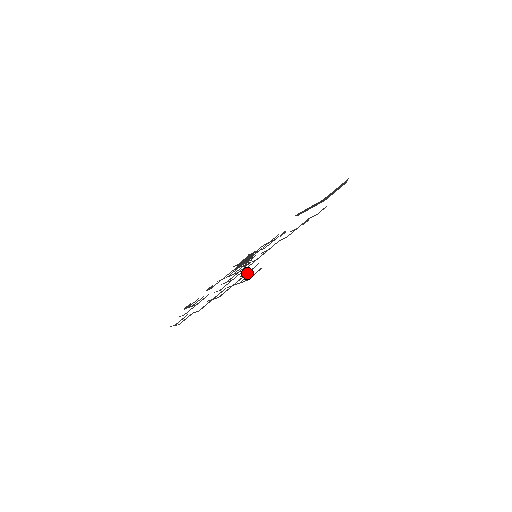
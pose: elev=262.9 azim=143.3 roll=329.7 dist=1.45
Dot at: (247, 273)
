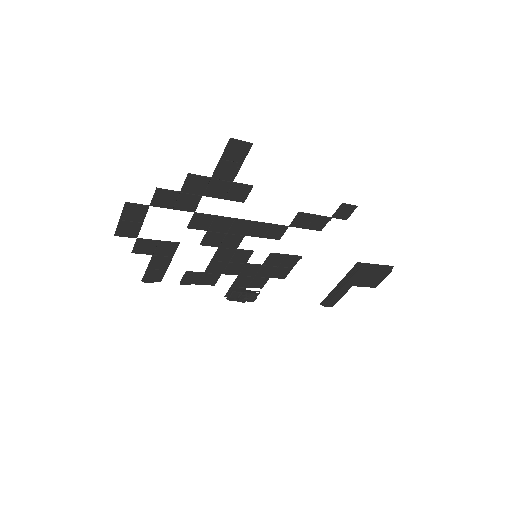
Dot at: (235, 182)
